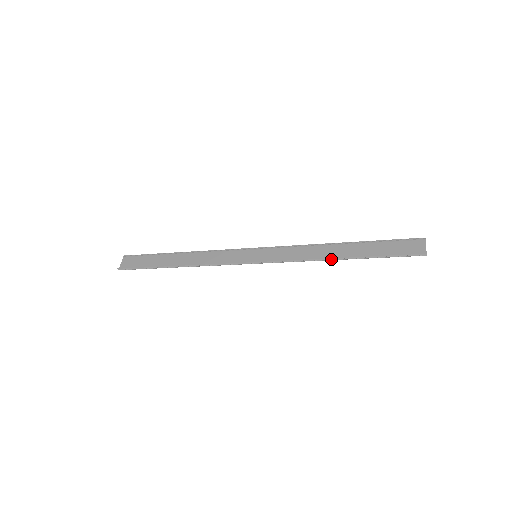
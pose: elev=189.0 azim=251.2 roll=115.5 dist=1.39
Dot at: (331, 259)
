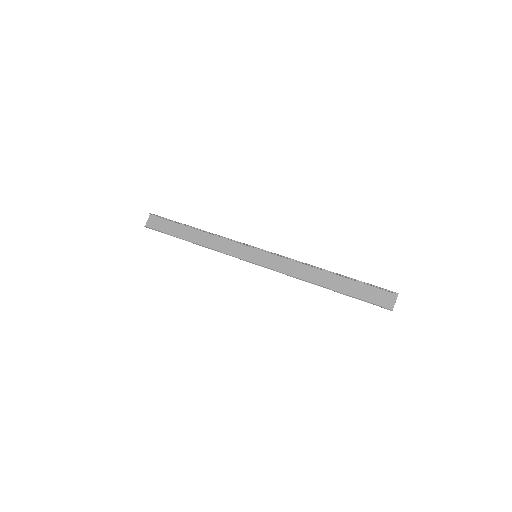
Dot at: (315, 284)
